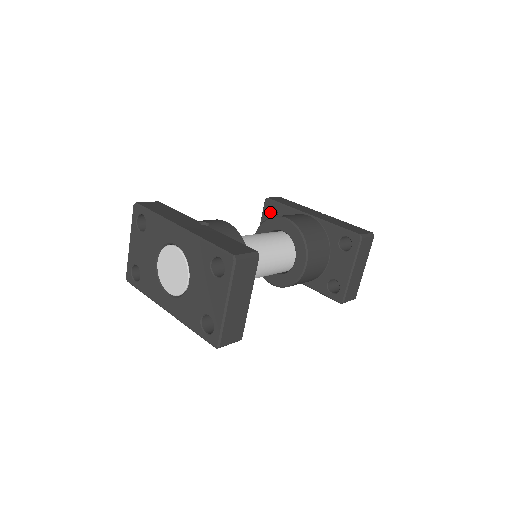
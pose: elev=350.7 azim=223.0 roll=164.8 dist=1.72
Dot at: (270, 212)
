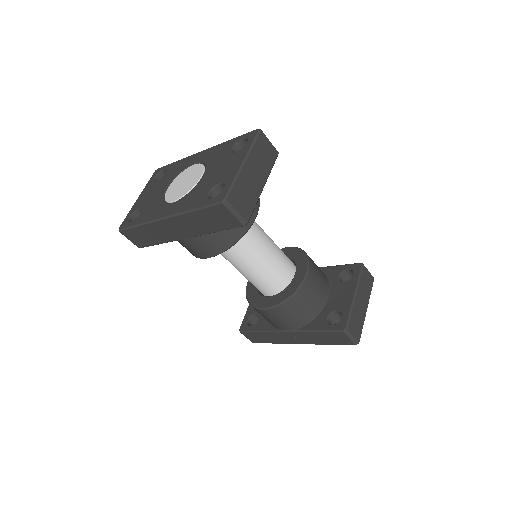
Dot at: occluded
